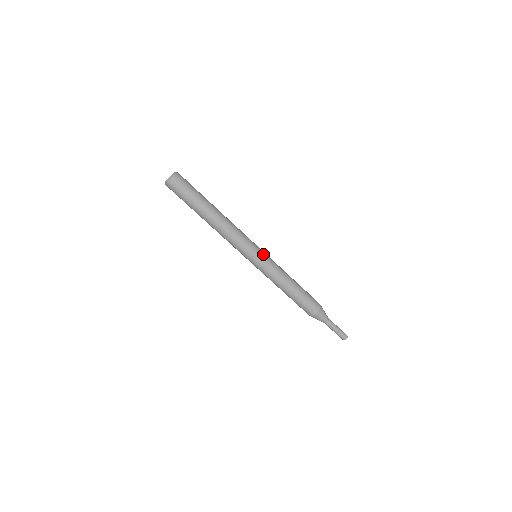
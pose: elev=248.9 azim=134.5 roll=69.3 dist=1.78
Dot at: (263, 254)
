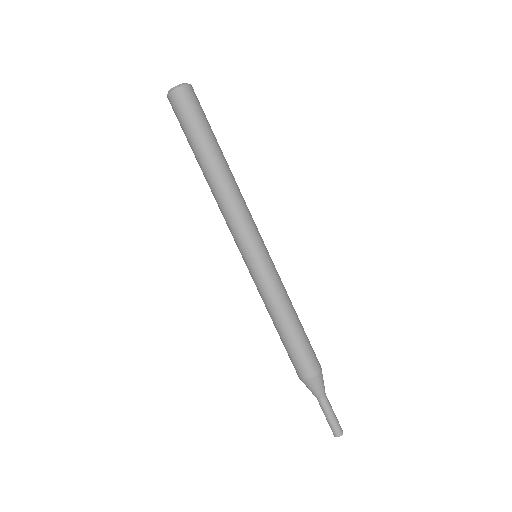
Dot at: (268, 255)
